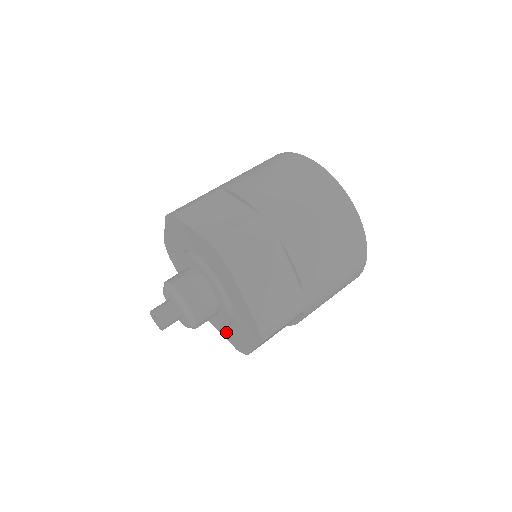
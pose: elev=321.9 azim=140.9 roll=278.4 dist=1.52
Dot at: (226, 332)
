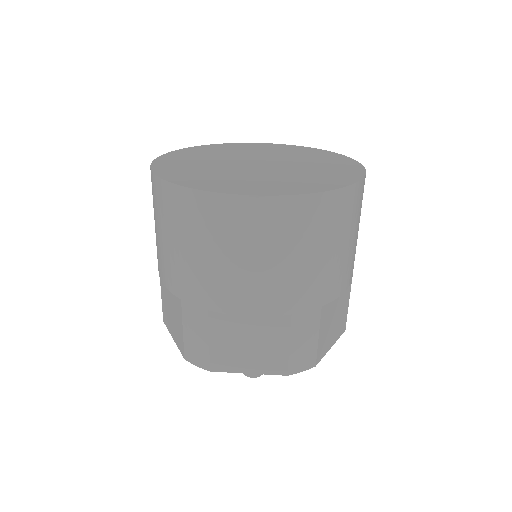
Dot at: occluded
